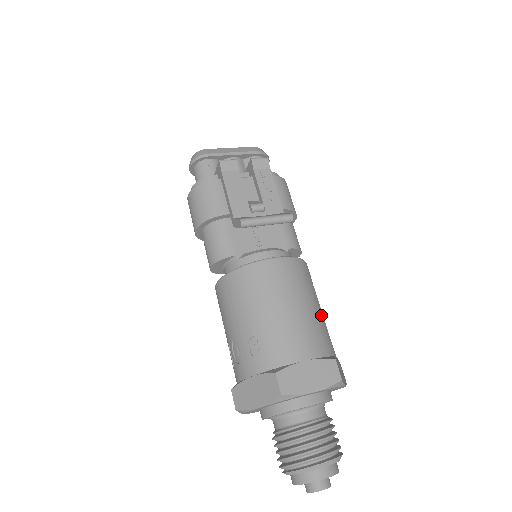
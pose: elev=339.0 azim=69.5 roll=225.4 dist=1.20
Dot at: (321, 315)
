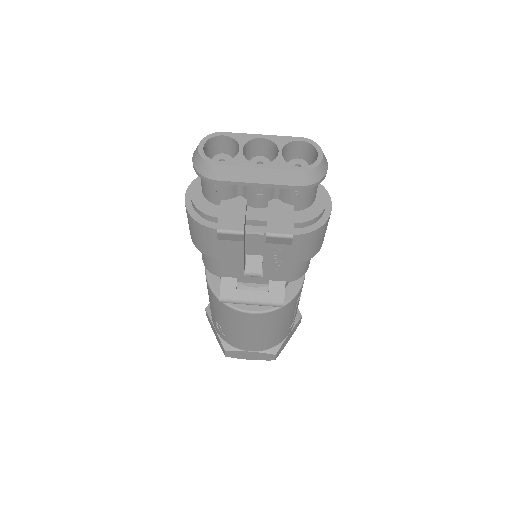
Dot at: (287, 325)
